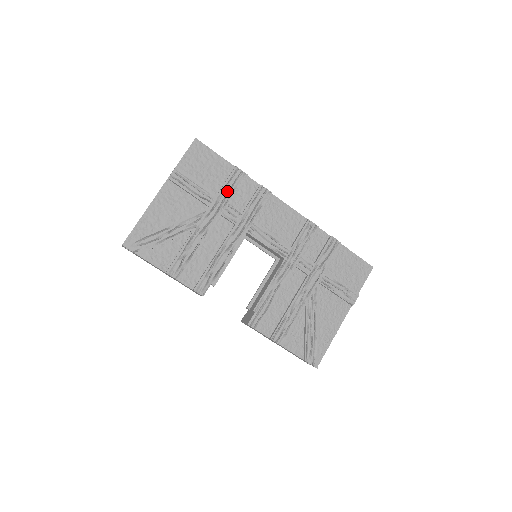
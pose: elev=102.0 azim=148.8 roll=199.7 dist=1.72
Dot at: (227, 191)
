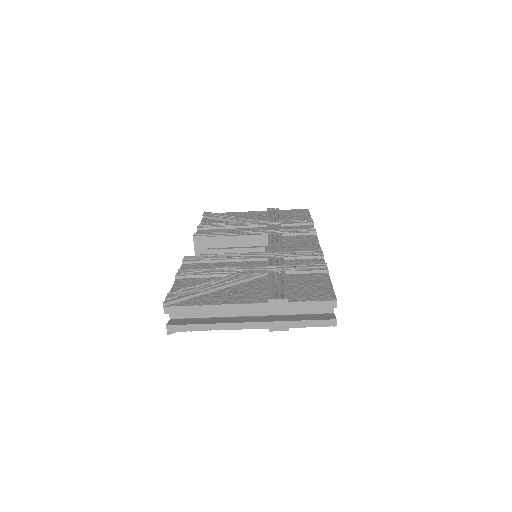
Dot at: occluded
